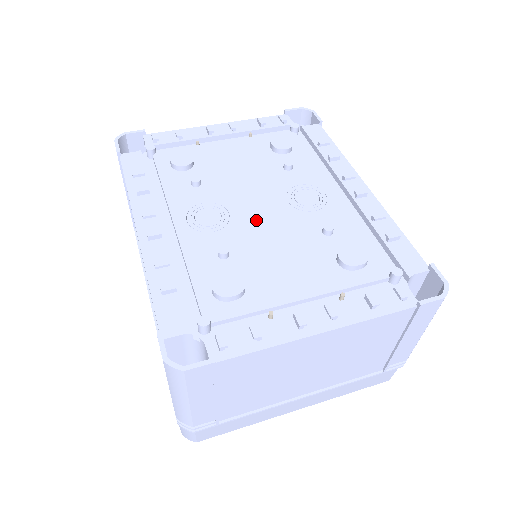
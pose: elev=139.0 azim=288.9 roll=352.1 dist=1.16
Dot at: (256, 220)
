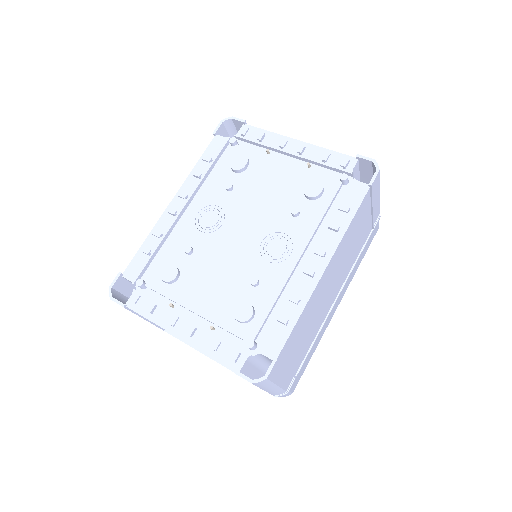
Dot at: (229, 241)
